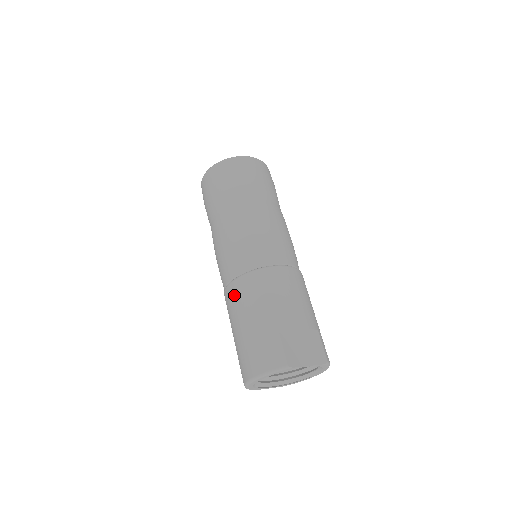
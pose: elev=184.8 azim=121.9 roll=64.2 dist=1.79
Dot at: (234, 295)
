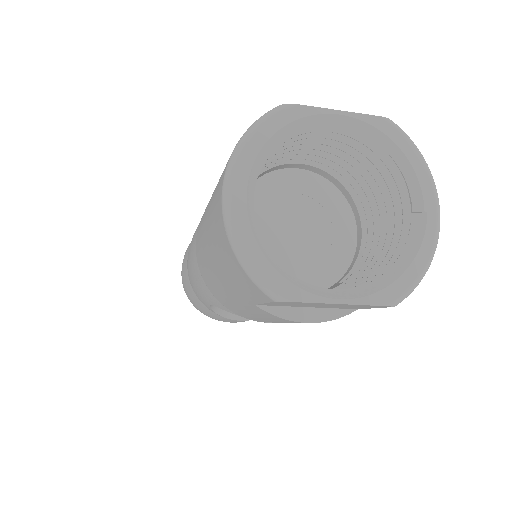
Dot at: (199, 226)
